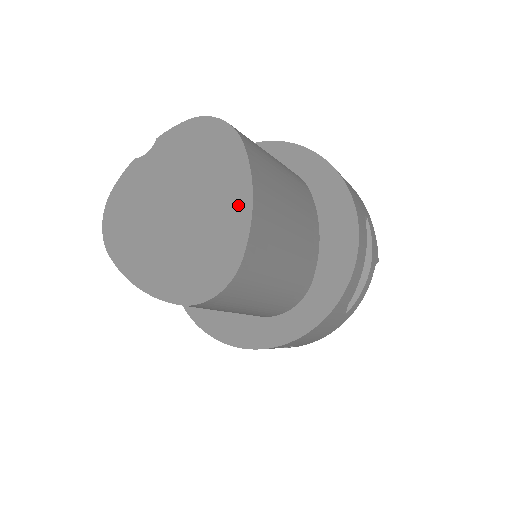
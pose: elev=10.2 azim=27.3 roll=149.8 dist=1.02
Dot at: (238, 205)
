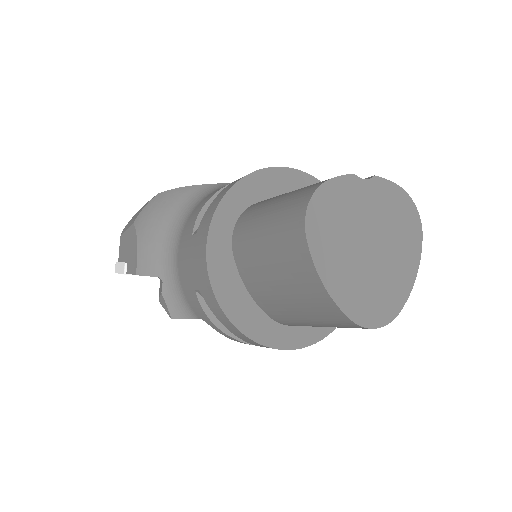
Dot at: (408, 276)
